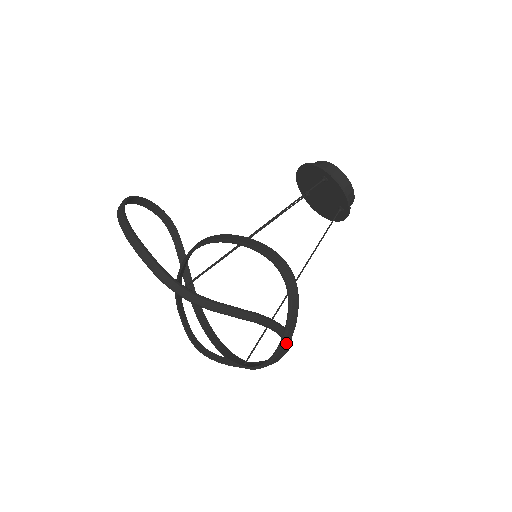
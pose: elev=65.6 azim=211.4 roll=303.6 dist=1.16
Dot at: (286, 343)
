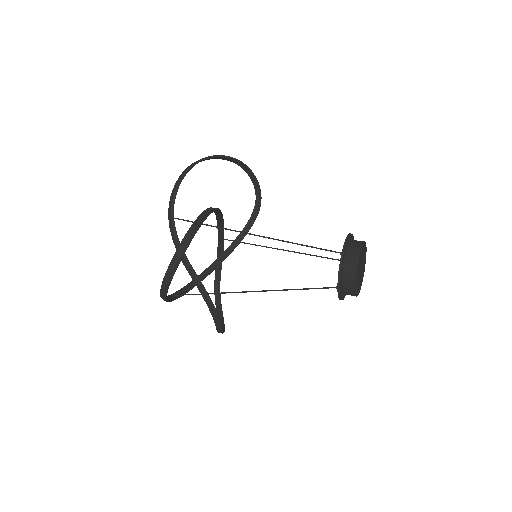
Dot at: (163, 290)
